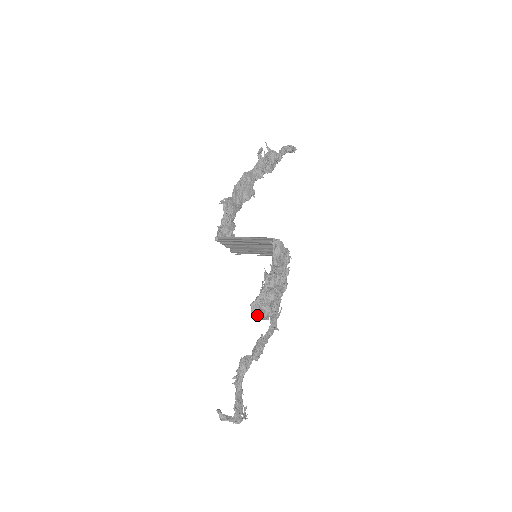
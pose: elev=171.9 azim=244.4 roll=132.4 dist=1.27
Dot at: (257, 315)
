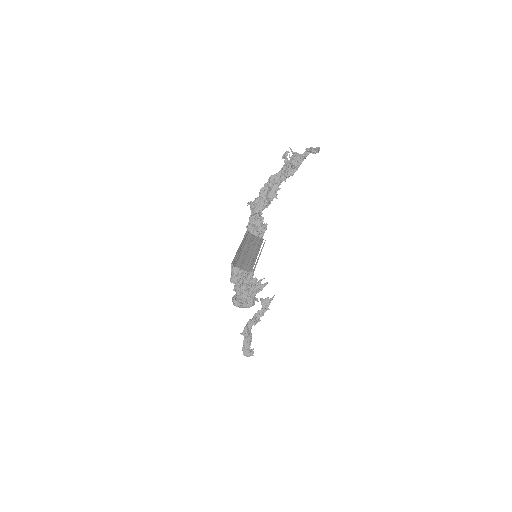
Dot at: (236, 305)
